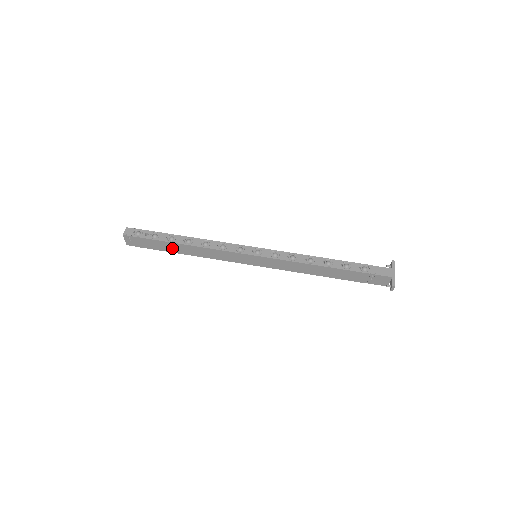
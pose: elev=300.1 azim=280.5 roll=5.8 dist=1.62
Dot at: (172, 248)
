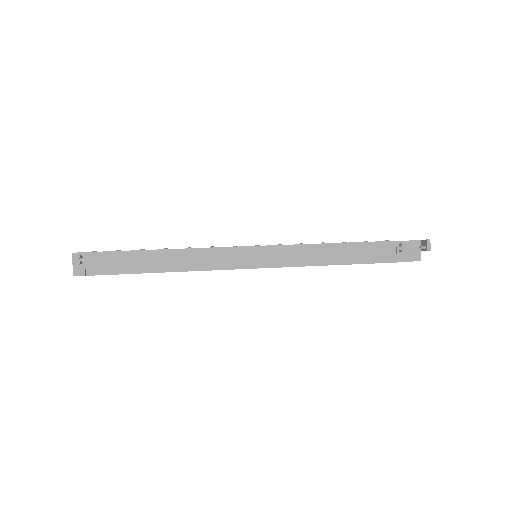
Dot at: (143, 263)
